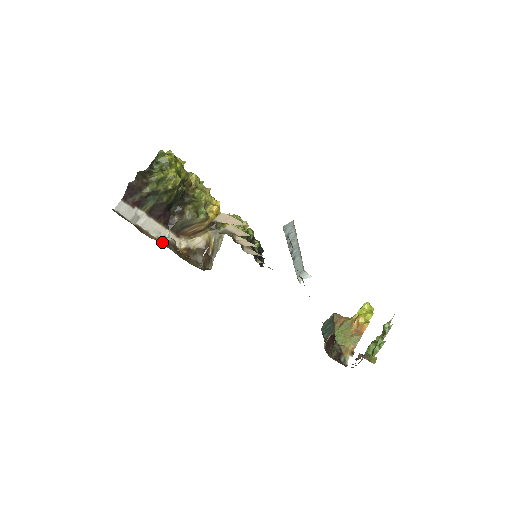
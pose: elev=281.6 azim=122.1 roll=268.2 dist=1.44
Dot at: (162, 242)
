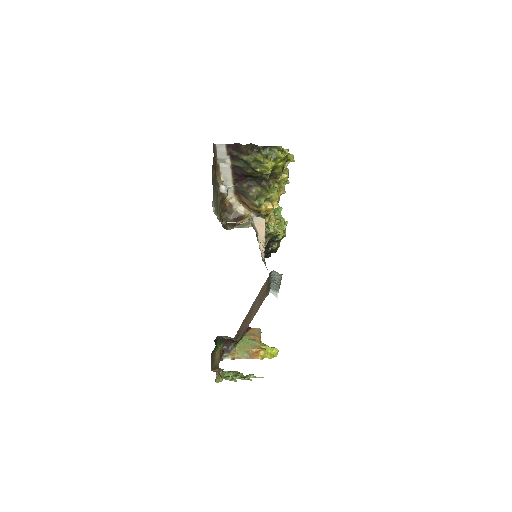
Dot at: (219, 189)
